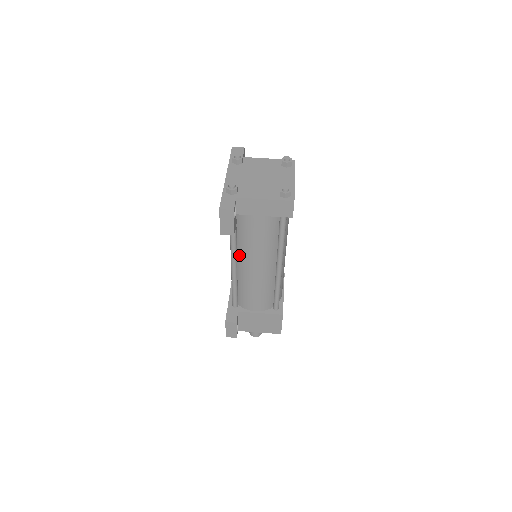
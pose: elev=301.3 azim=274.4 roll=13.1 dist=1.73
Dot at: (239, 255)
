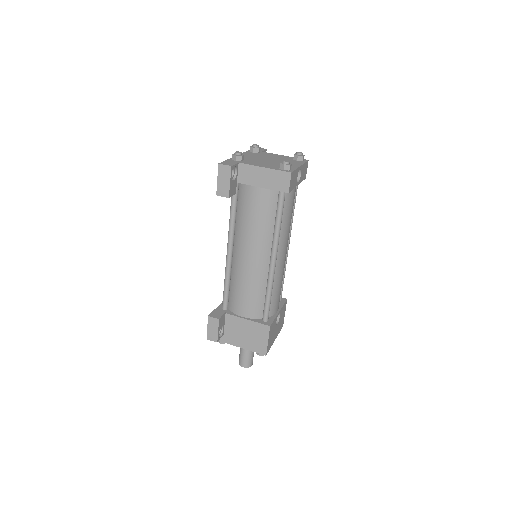
Dot at: (236, 239)
